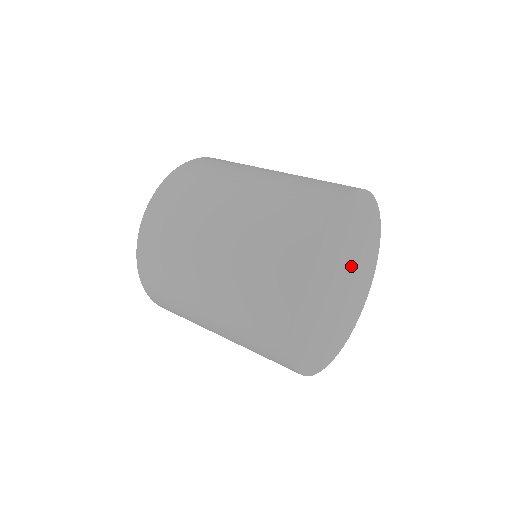
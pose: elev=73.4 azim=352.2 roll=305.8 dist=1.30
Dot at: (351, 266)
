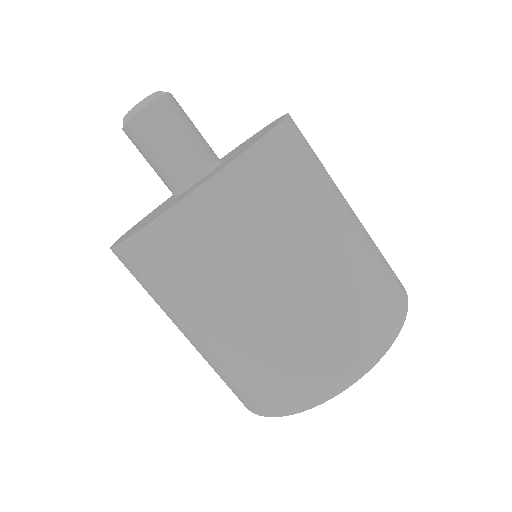
Dot at: occluded
